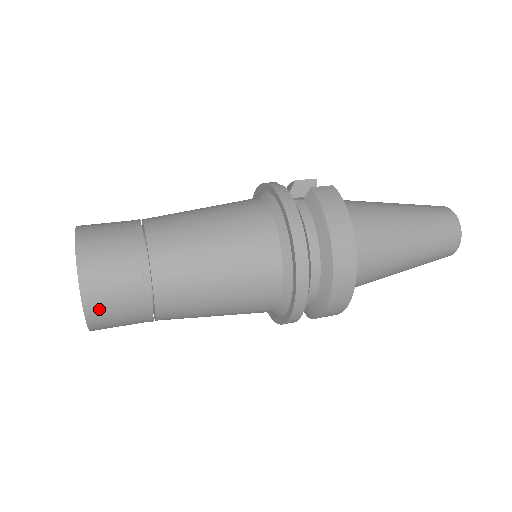
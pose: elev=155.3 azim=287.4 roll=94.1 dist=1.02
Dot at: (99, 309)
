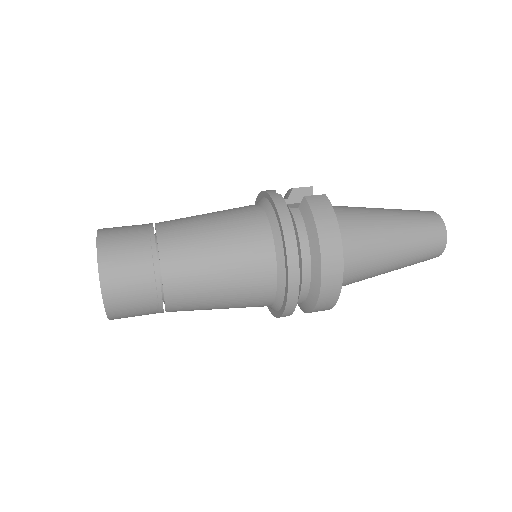
Dot at: (117, 302)
